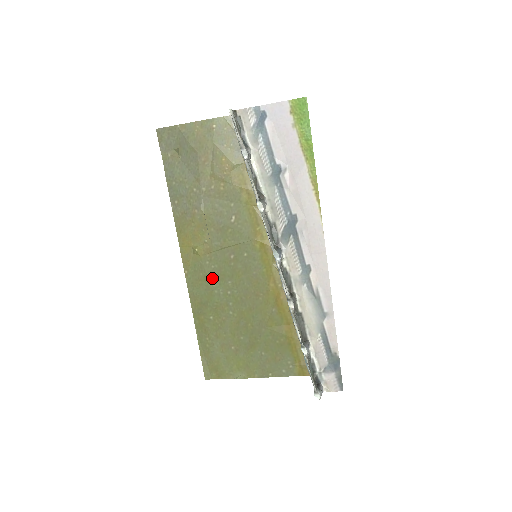
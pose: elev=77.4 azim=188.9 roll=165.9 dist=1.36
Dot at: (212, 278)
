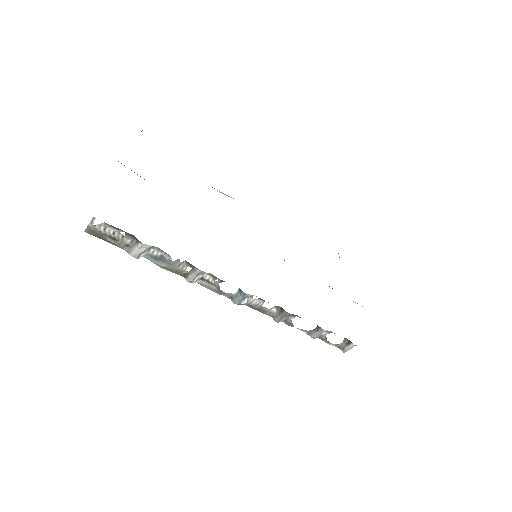
Dot at: occluded
